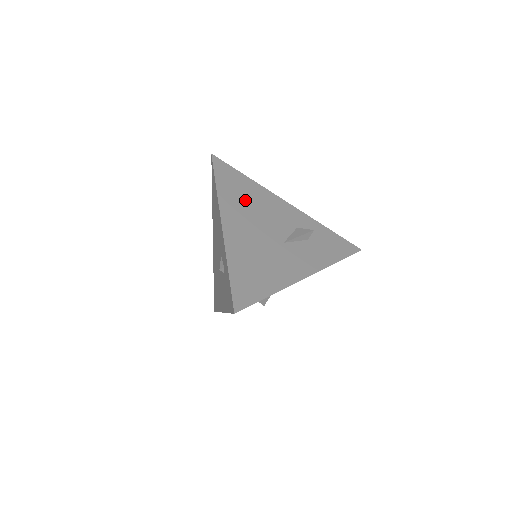
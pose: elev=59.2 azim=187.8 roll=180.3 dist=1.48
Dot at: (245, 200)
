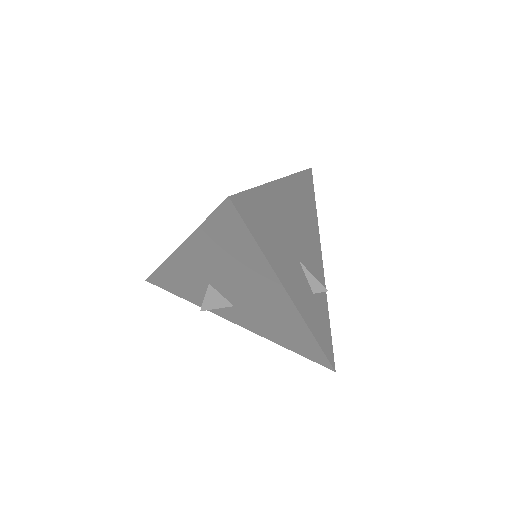
Dot at: (304, 208)
